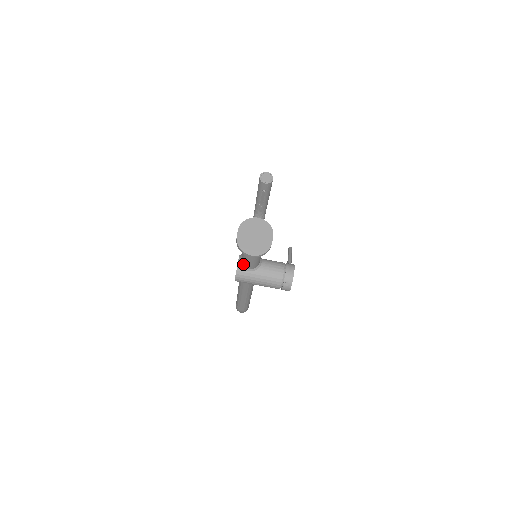
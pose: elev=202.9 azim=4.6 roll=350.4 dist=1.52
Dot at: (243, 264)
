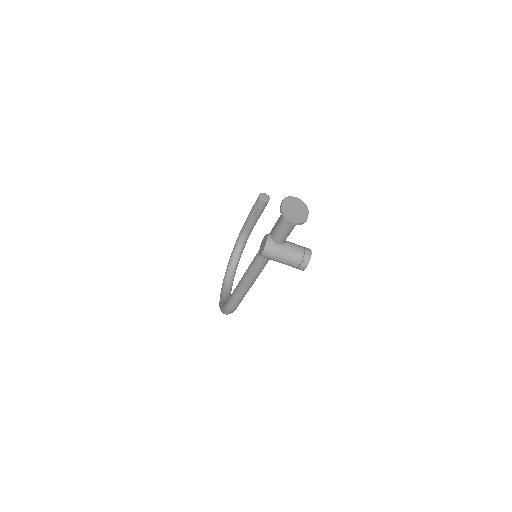
Dot at: (273, 239)
